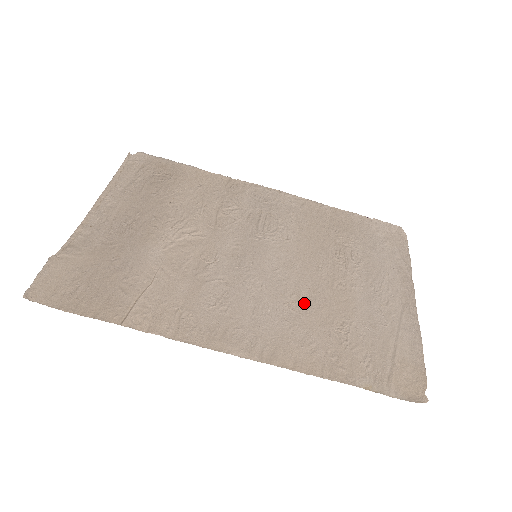
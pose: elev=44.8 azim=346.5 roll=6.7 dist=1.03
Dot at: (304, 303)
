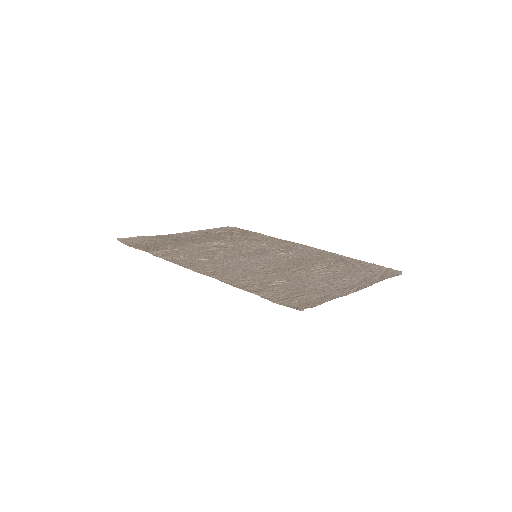
Dot at: (264, 271)
